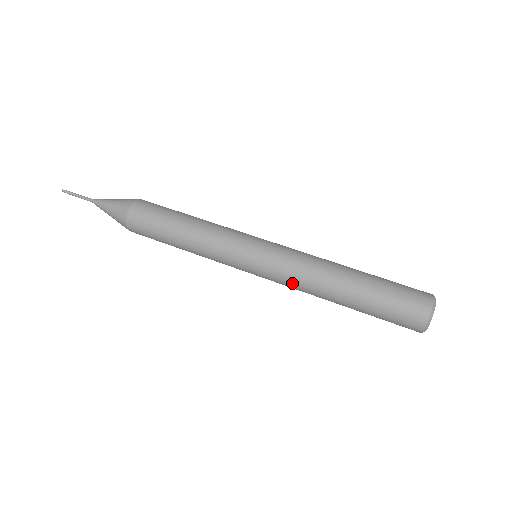
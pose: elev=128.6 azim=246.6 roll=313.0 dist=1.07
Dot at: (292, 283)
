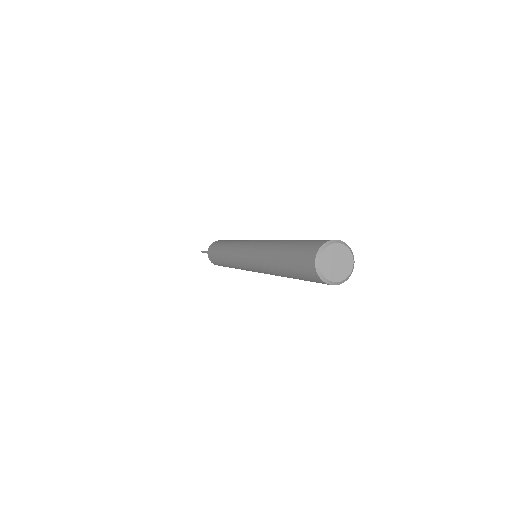
Dot at: (260, 246)
